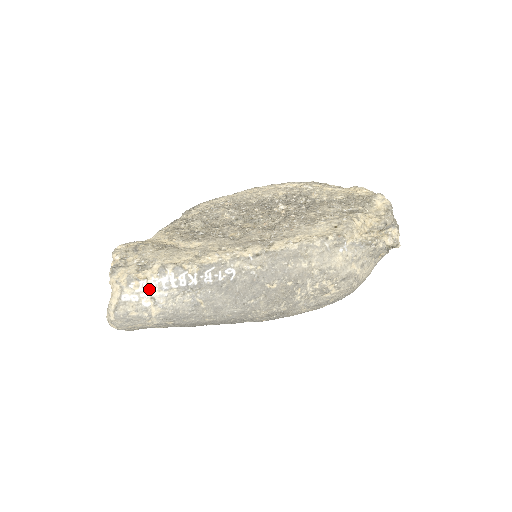
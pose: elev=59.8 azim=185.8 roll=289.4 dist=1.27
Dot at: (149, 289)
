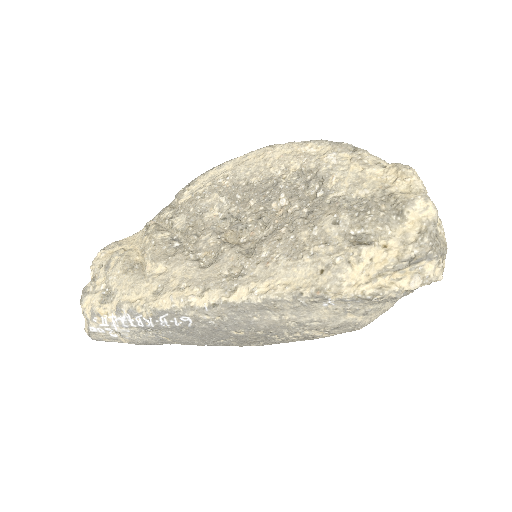
Dot at: (111, 325)
